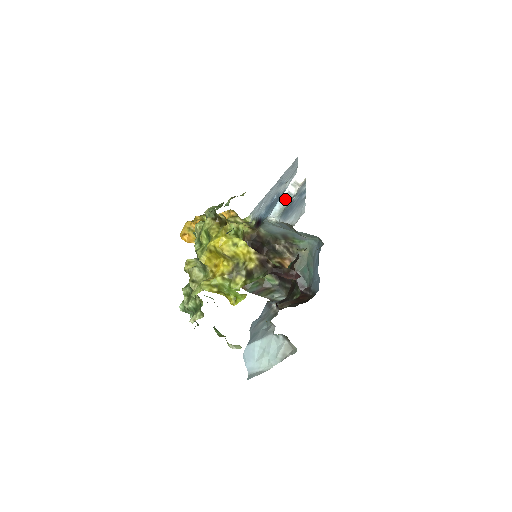
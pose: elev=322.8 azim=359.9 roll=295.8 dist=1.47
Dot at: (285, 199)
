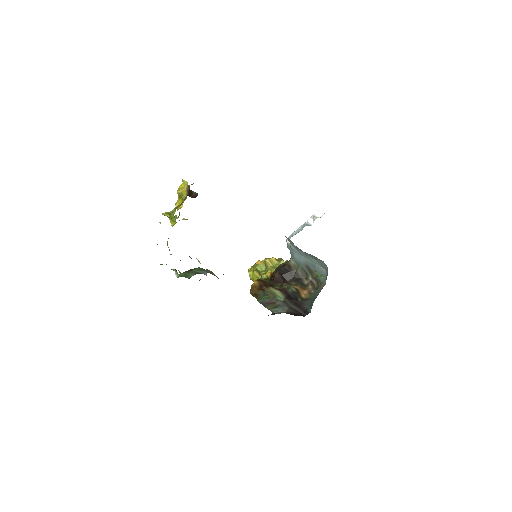
Dot at: (302, 227)
